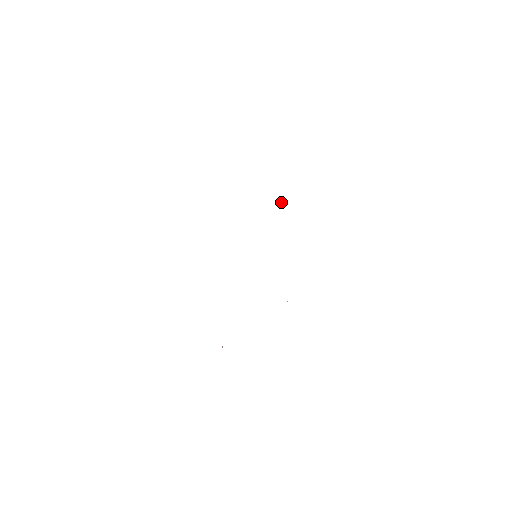
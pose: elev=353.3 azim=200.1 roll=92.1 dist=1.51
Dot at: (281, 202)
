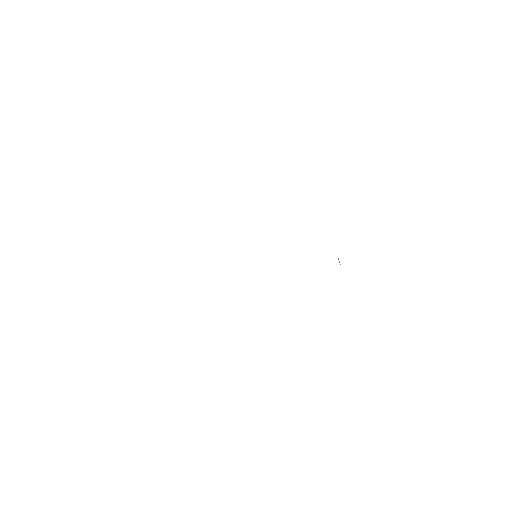
Dot at: (339, 261)
